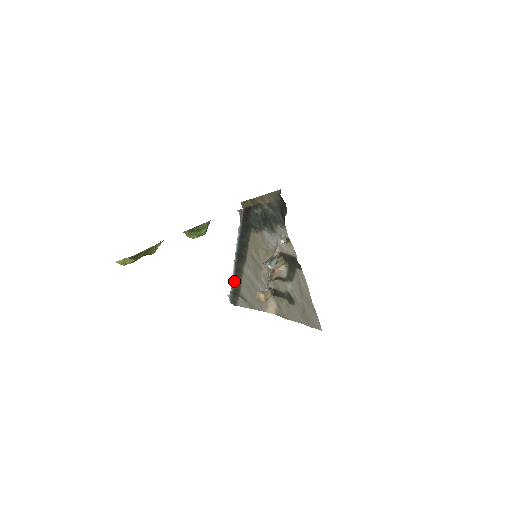
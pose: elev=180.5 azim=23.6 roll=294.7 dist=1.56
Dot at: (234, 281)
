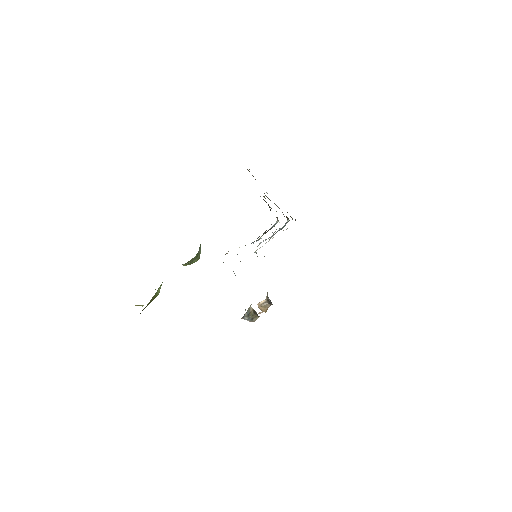
Dot at: occluded
